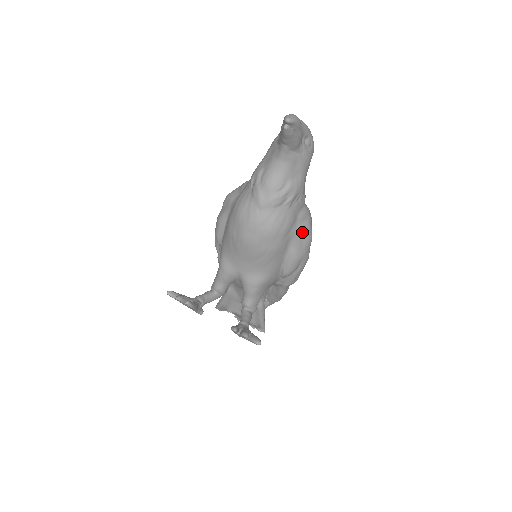
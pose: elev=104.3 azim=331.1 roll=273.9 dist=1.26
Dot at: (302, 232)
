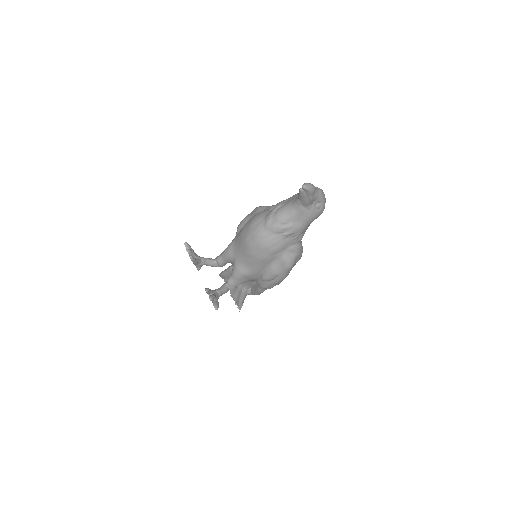
Dot at: (286, 259)
